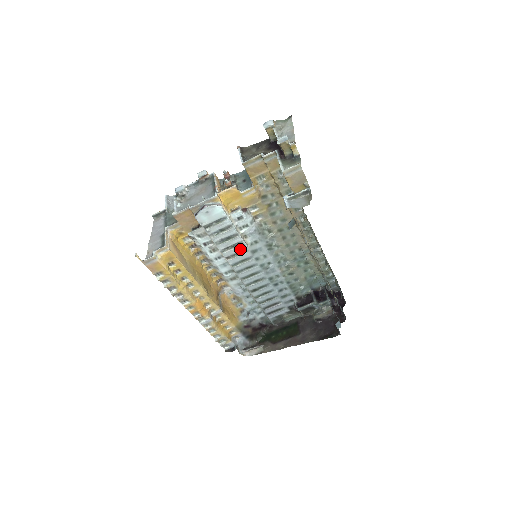
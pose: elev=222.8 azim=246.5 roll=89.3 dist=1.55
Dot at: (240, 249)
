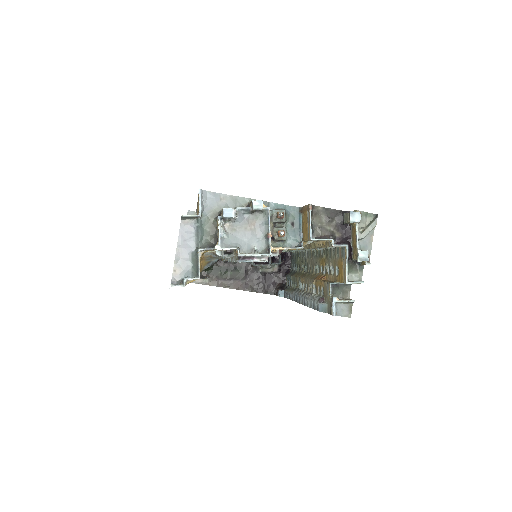
Dot at: occluded
